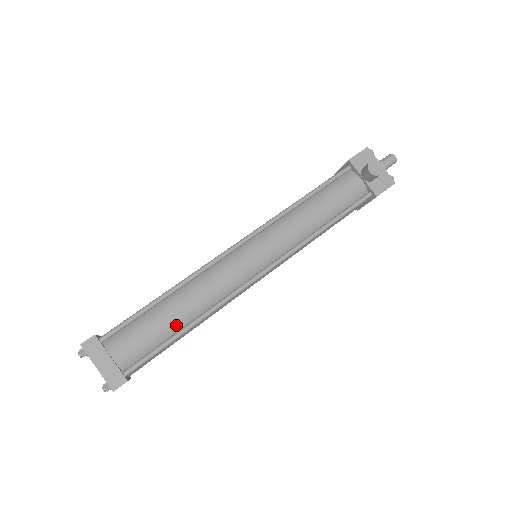
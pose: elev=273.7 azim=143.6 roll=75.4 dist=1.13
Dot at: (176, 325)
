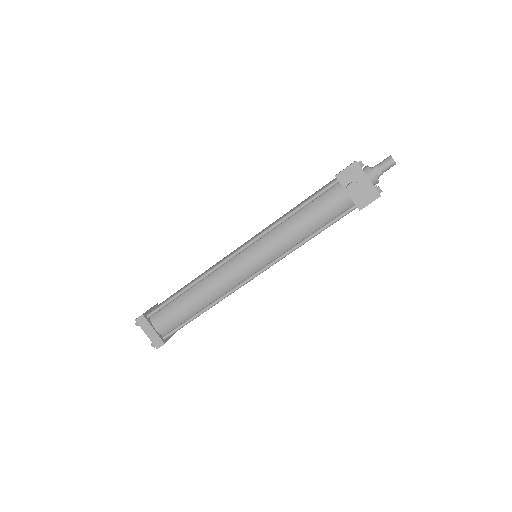
Dot at: (193, 310)
